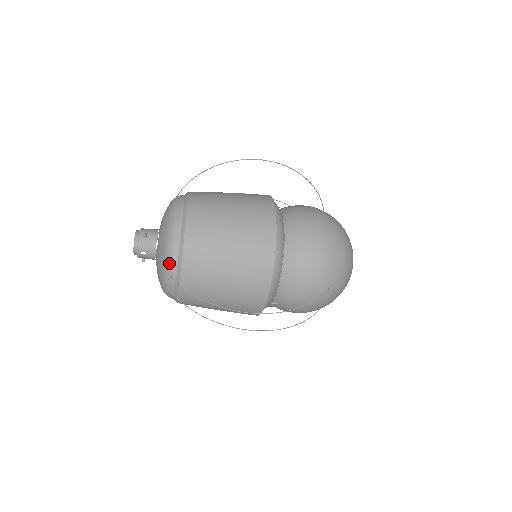
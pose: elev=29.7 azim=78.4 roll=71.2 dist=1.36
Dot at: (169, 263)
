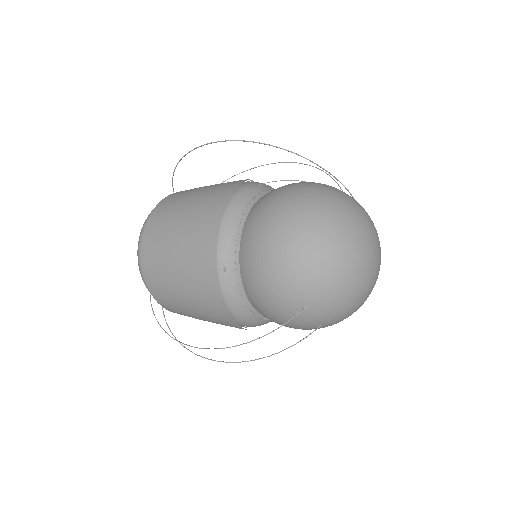
Dot at: occluded
